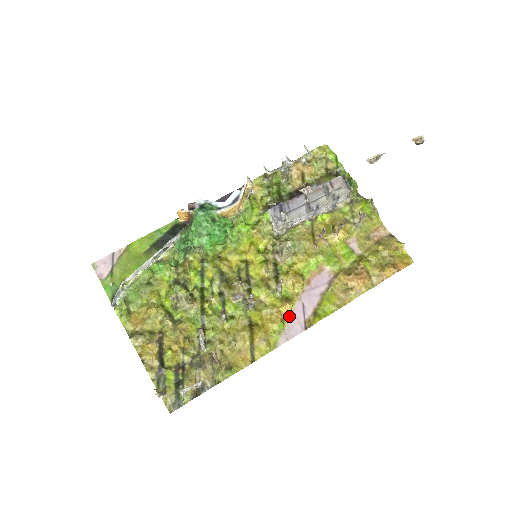
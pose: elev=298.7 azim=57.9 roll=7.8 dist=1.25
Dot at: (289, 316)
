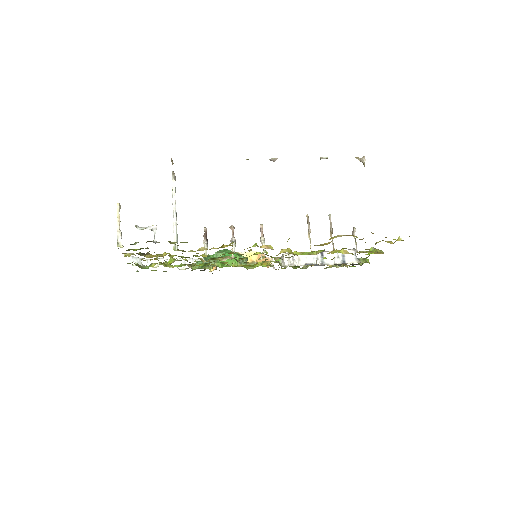
Dot at: occluded
